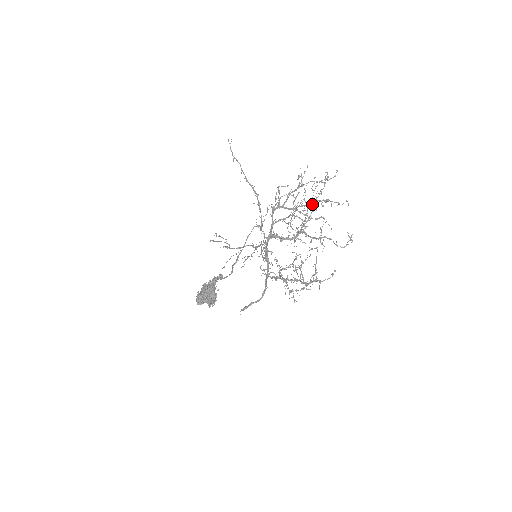
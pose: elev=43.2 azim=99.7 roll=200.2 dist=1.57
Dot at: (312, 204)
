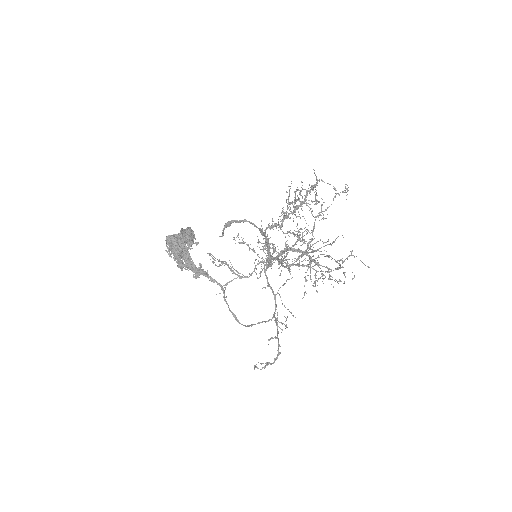
Dot at: occluded
